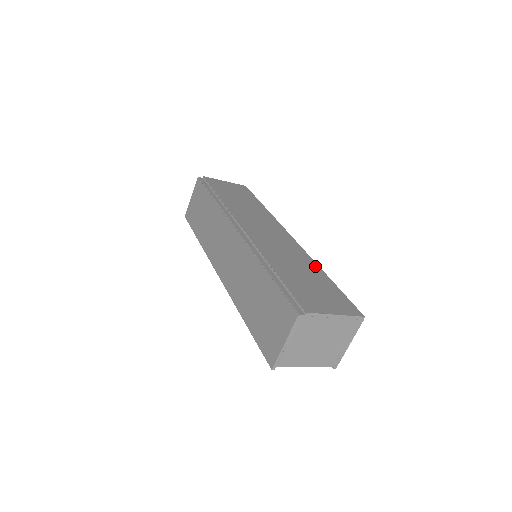
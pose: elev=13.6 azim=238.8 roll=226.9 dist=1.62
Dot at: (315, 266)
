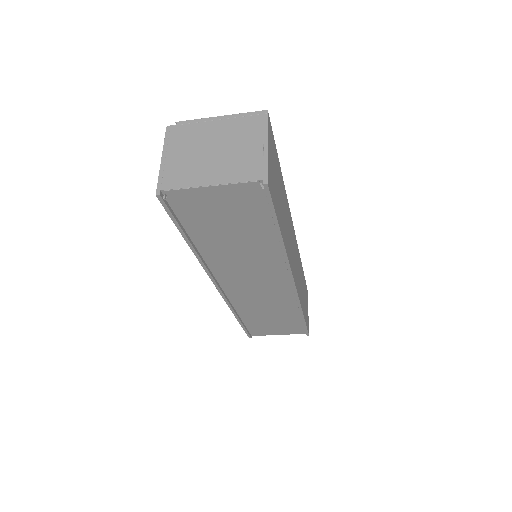
Dot at: occluded
